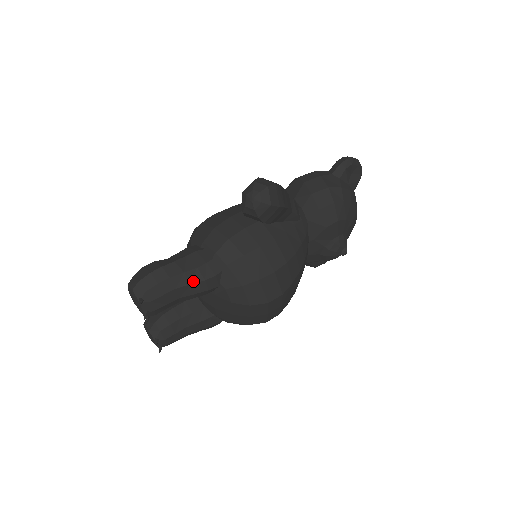
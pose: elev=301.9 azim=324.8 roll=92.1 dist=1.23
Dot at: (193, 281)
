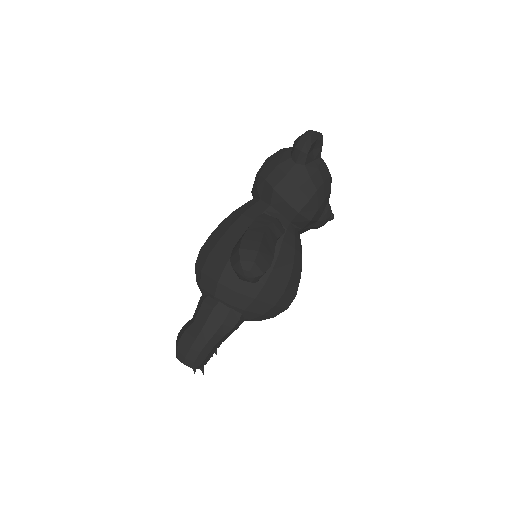
Dot at: (224, 334)
